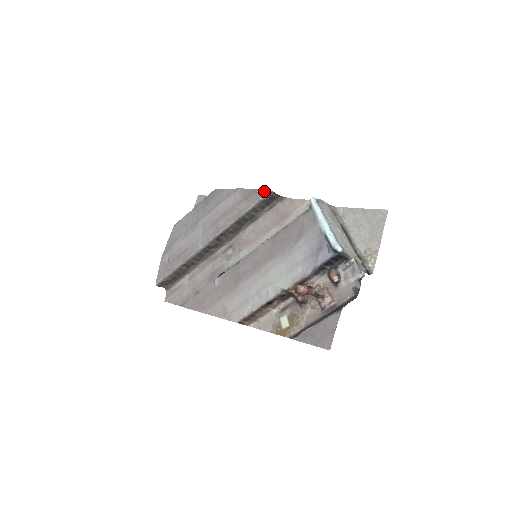
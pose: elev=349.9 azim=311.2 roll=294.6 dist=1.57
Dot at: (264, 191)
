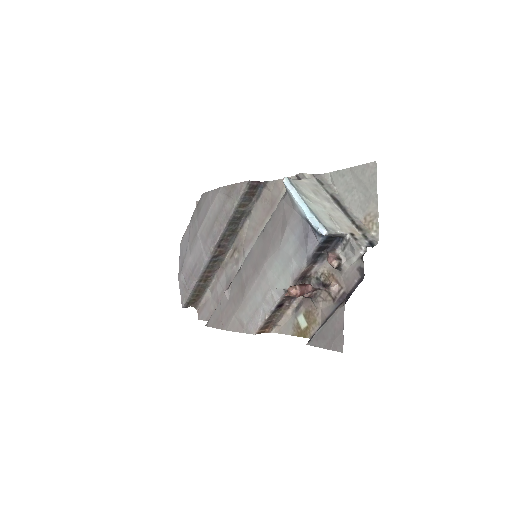
Dot at: (242, 183)
